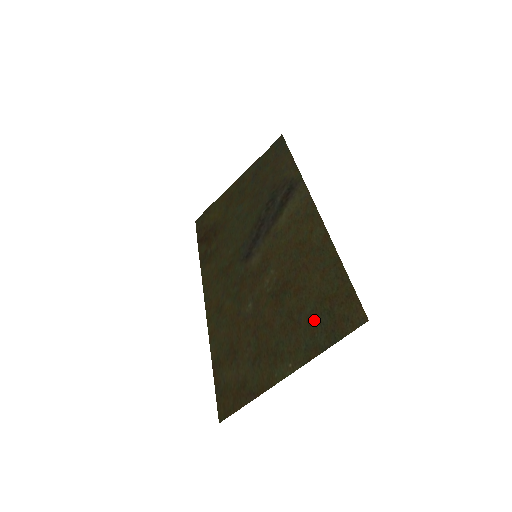
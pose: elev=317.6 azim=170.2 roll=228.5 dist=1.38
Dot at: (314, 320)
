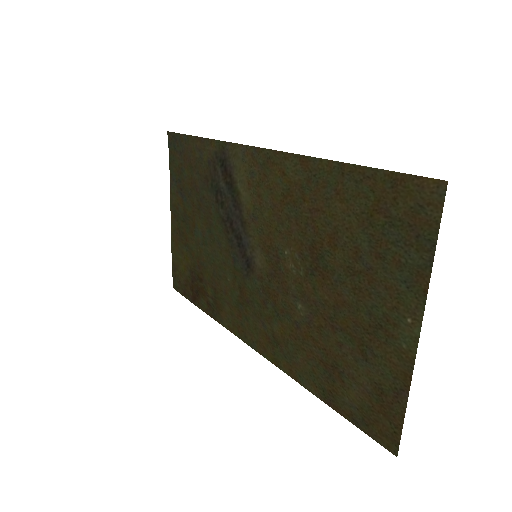
Dot at: (383, 249)
